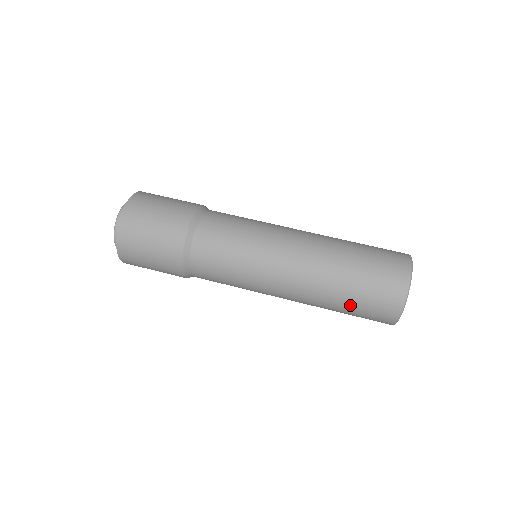
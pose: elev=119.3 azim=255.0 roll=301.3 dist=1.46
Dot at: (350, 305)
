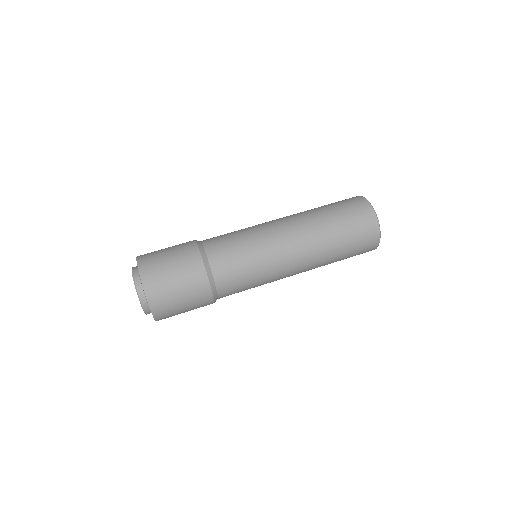
Dot at: occluded
